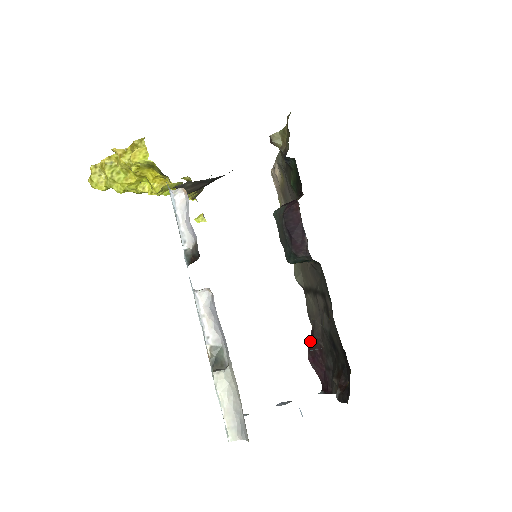
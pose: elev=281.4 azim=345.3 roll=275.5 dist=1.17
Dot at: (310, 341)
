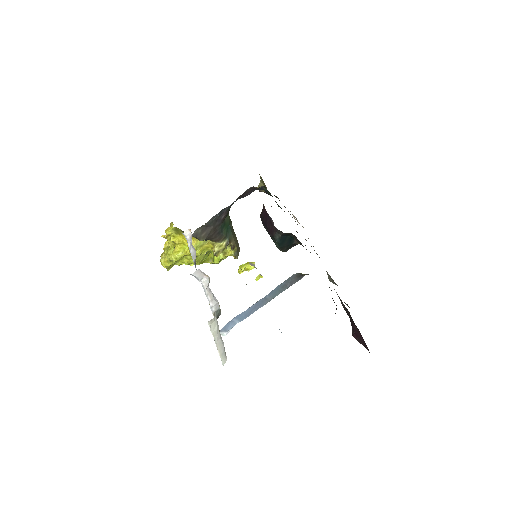
Dot at: occluded
